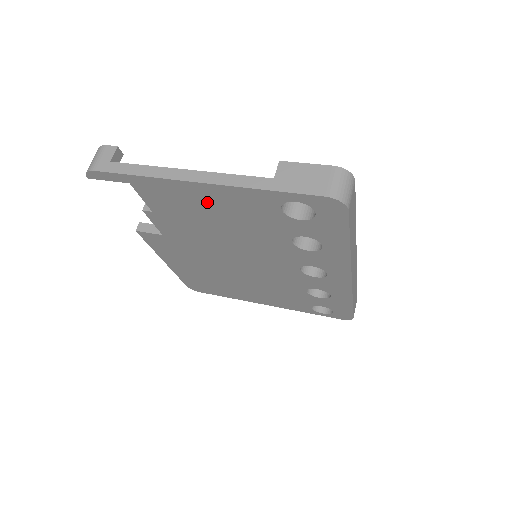
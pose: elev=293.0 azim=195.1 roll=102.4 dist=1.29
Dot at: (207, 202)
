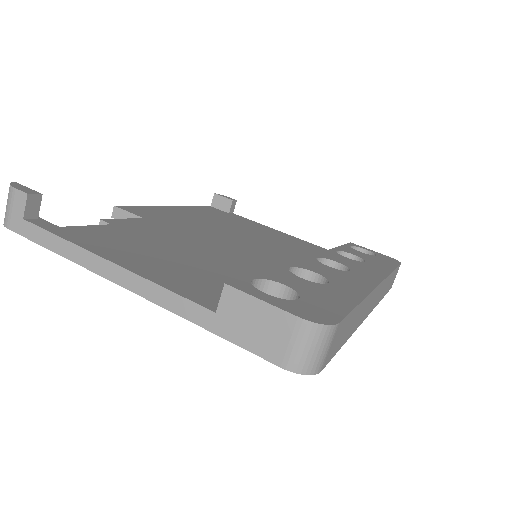
Dot at: occluded
